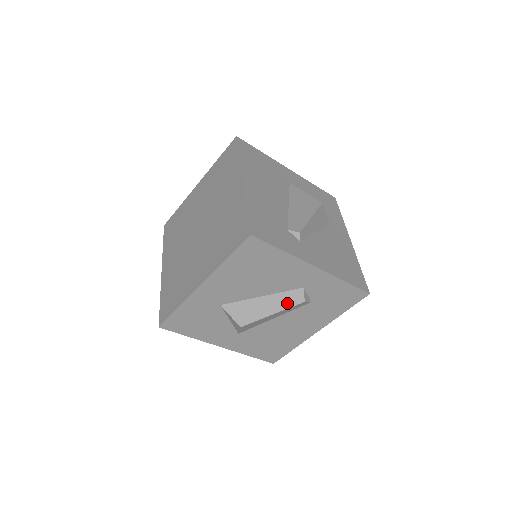
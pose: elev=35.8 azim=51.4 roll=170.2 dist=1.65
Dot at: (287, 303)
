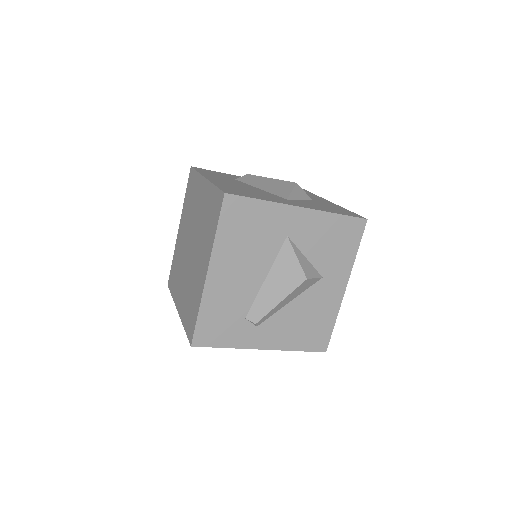
Dot at: occluded
